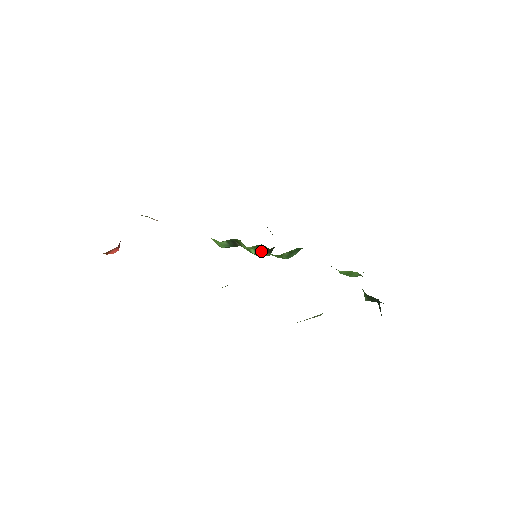
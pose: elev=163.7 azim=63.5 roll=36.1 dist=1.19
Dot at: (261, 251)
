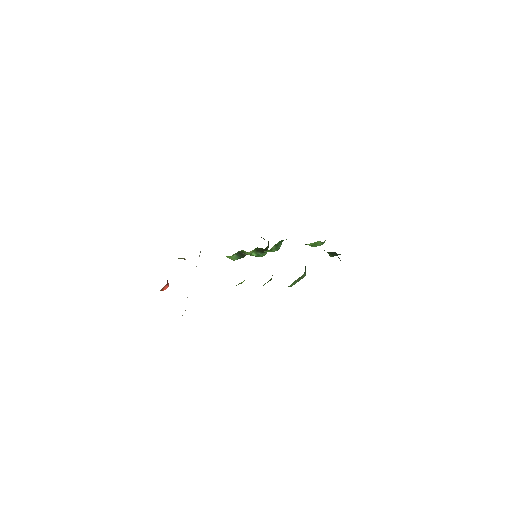
Dot at: (259, 252)
